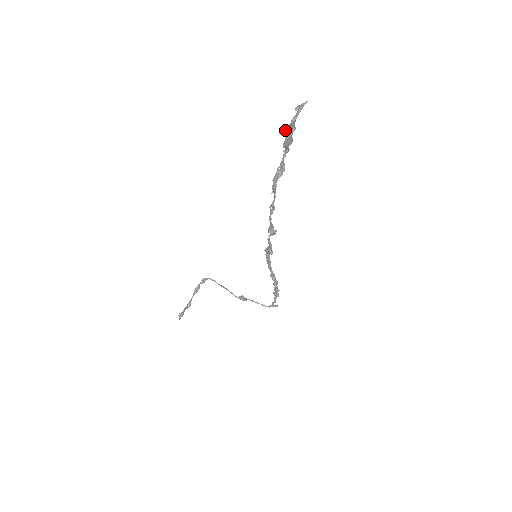
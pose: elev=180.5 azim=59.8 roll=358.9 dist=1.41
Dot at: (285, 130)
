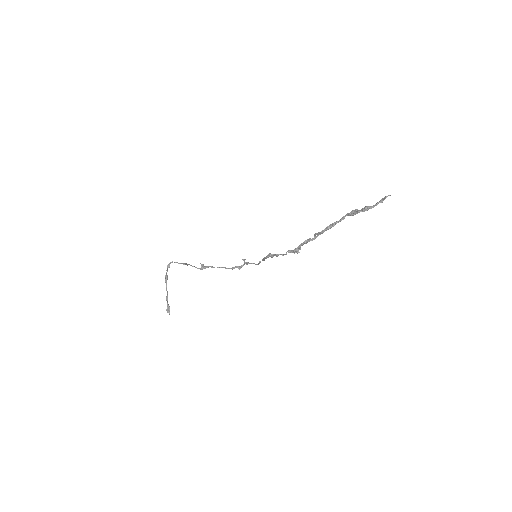
Dot at: (363, 211)
